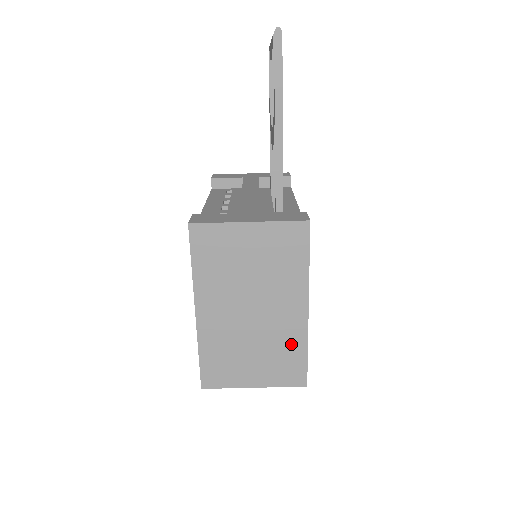
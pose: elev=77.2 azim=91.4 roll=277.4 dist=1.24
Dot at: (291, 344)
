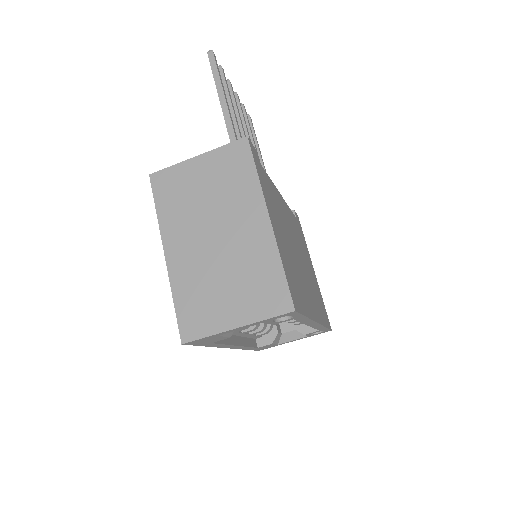
Dot at: (263, 262)
